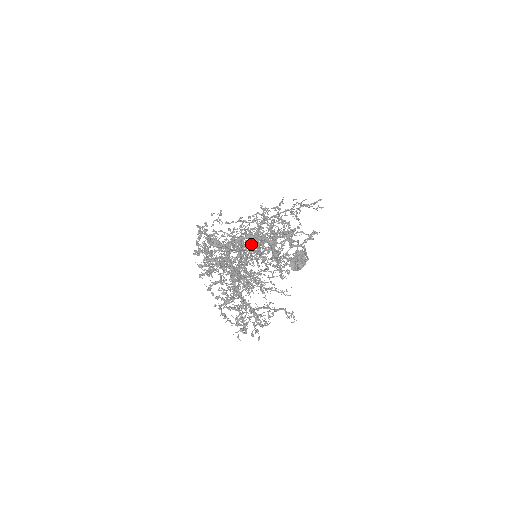
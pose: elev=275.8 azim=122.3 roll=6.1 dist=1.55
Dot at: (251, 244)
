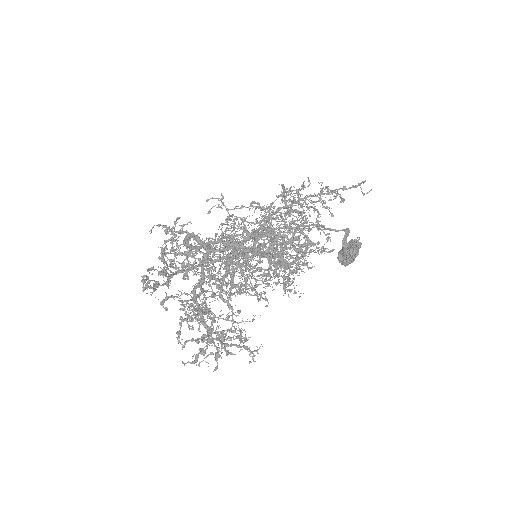
Dot at: occluded
